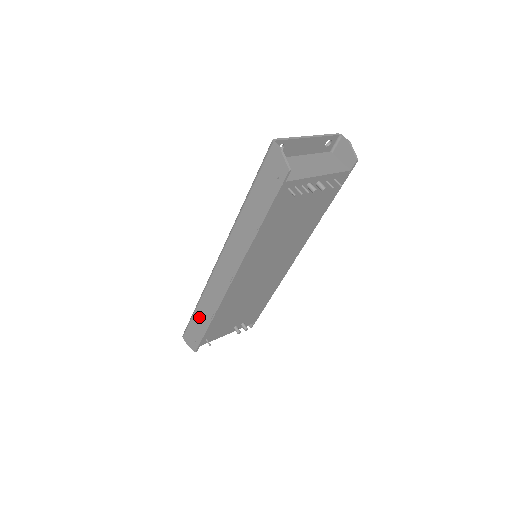
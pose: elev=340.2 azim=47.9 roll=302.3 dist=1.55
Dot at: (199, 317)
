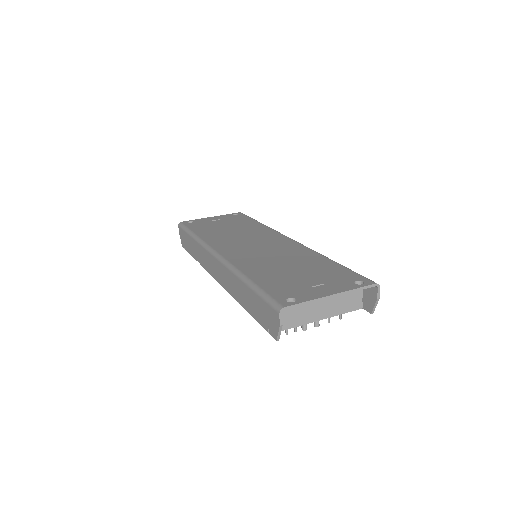
Dot at: (191, 243)
